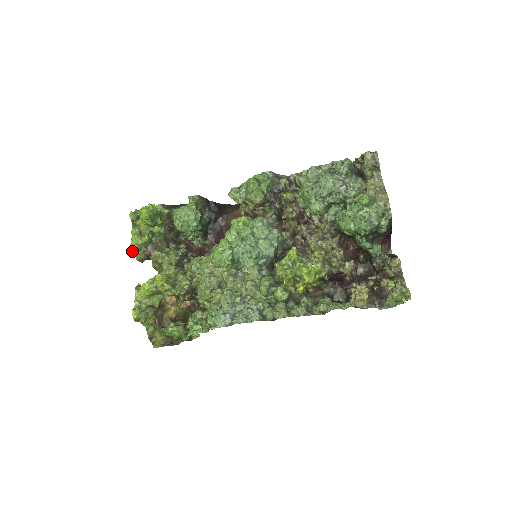
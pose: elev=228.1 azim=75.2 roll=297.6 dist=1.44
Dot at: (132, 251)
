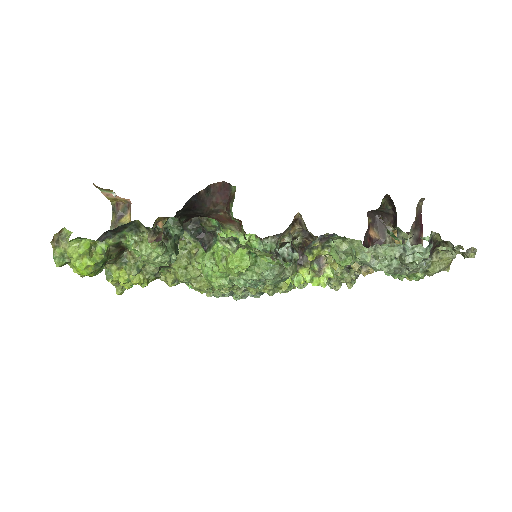
Dot at: occluded
